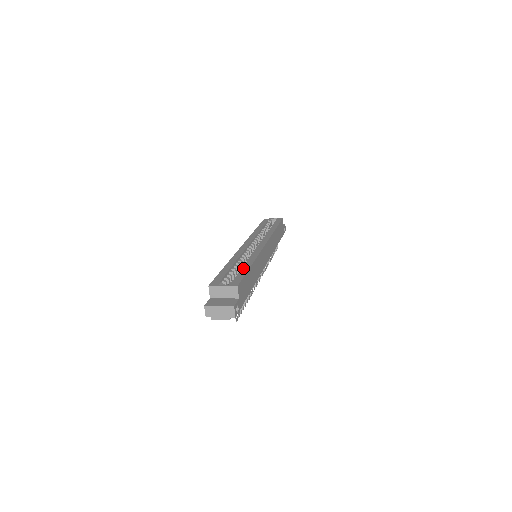
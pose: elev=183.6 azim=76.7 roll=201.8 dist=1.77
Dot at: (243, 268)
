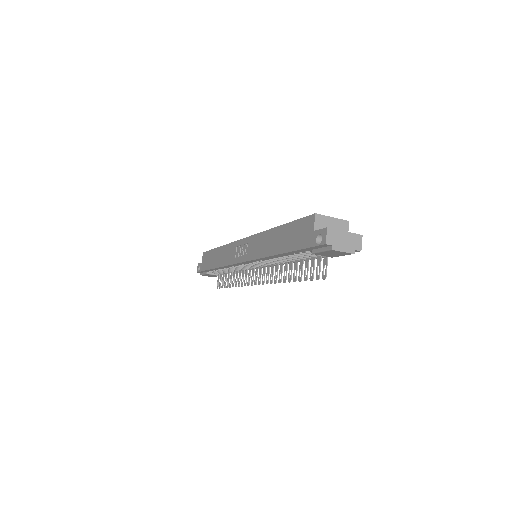
Dot at: occluded
